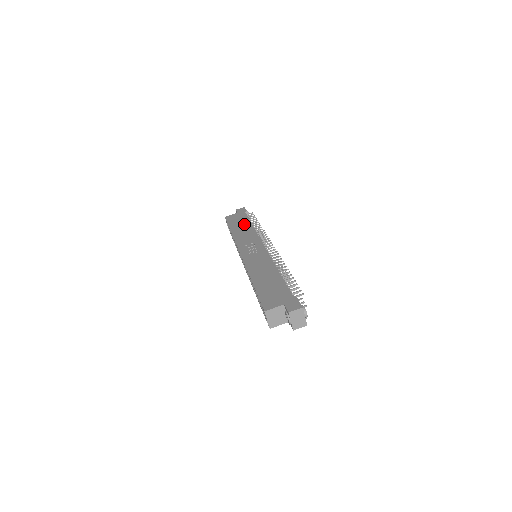
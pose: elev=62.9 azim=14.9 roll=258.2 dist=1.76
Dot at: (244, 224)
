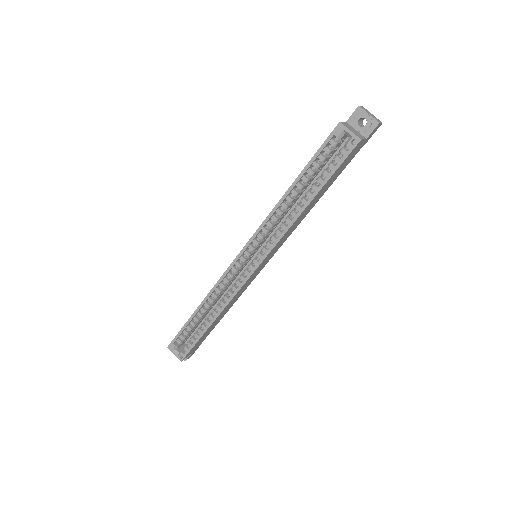
Dot at: occluded
